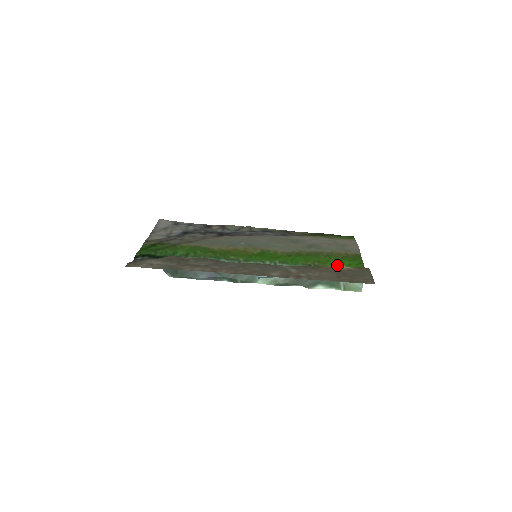
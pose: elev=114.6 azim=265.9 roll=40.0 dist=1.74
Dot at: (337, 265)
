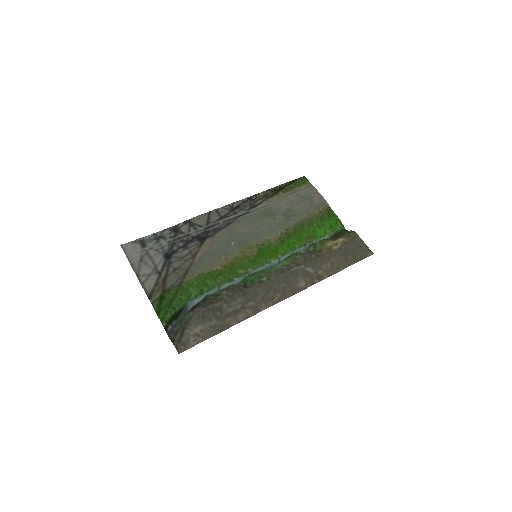
Dot at: (324, 233)
